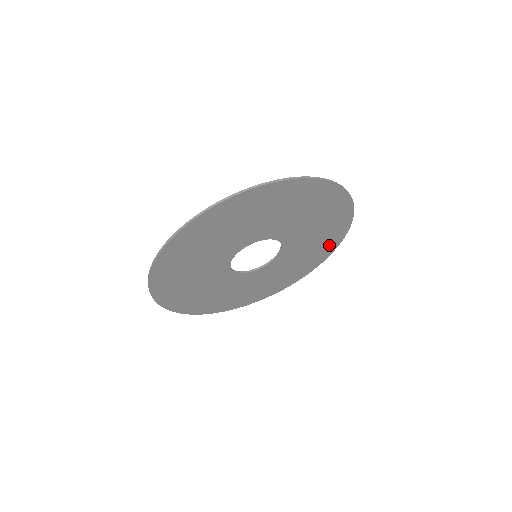
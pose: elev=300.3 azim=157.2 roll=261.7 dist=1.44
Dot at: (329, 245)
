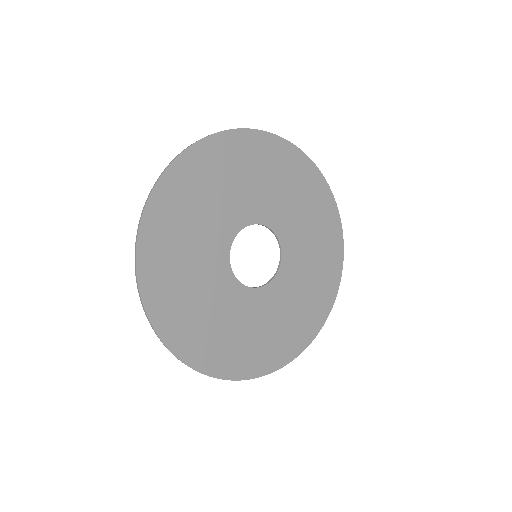
Dot at: (321, 305)
